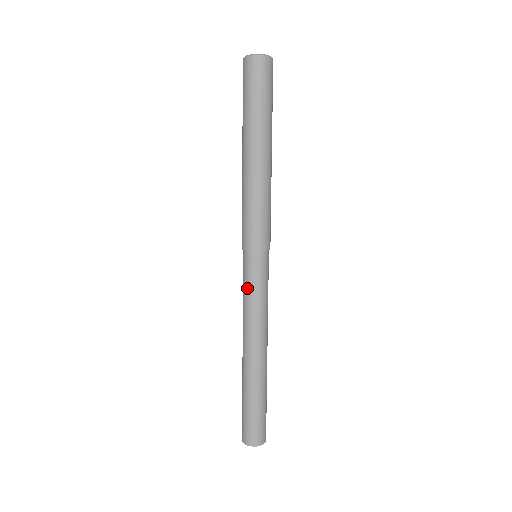
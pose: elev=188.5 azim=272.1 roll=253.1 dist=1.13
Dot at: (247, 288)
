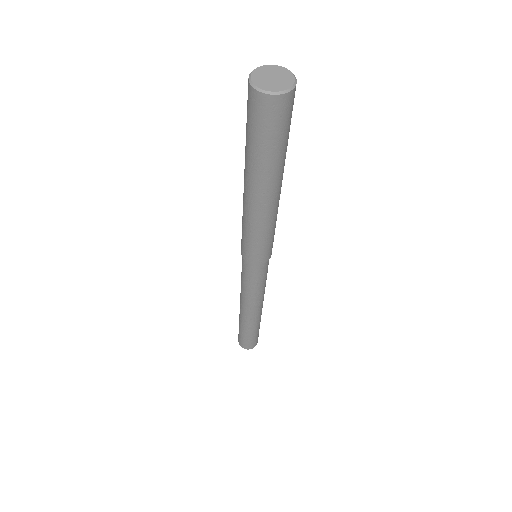
Dot at: (246, 282)
